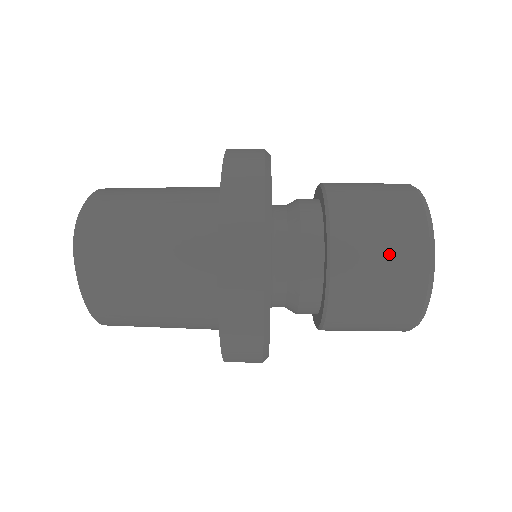
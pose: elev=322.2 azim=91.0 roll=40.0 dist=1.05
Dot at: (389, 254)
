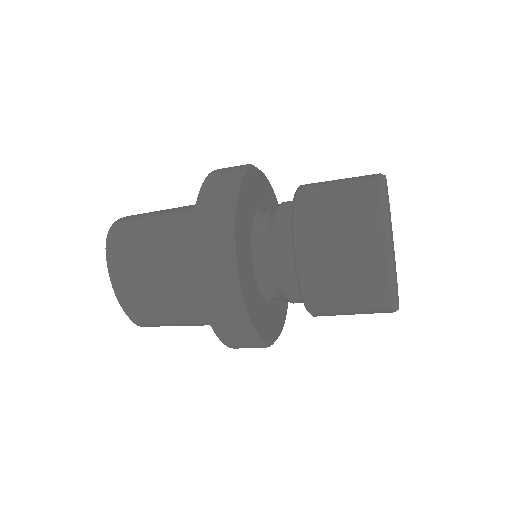
Dot at: (344, 214)
